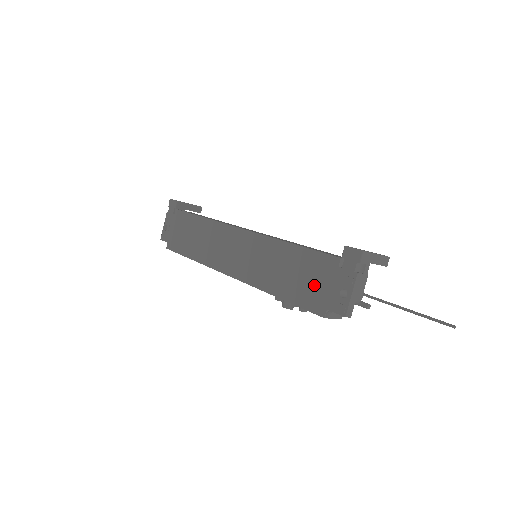
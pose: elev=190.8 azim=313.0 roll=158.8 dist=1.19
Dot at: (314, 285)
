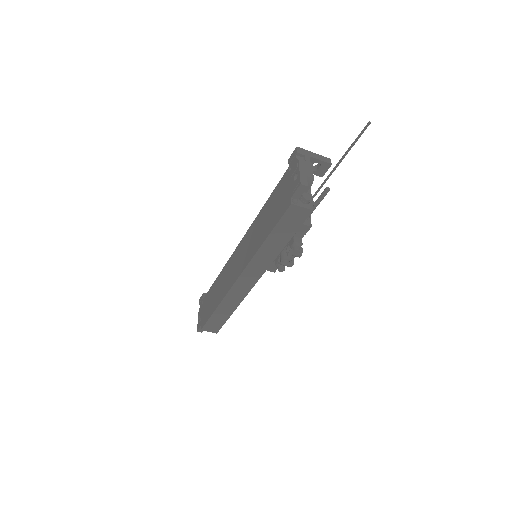
Dot at: (281, 200)
